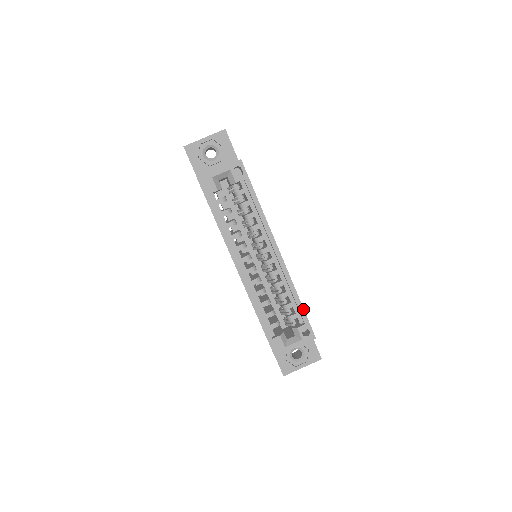
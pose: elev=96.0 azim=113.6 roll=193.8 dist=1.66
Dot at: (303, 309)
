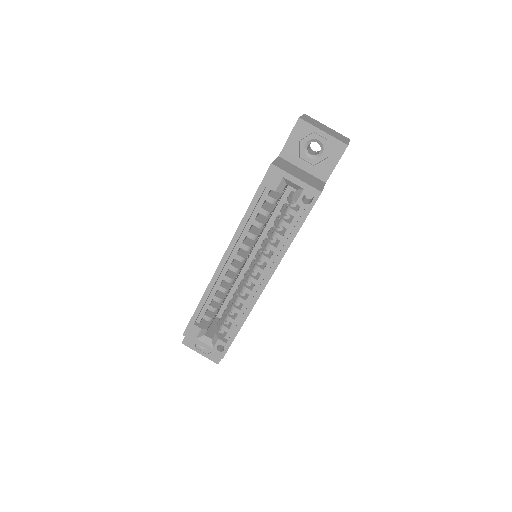
Dot at: occluded
